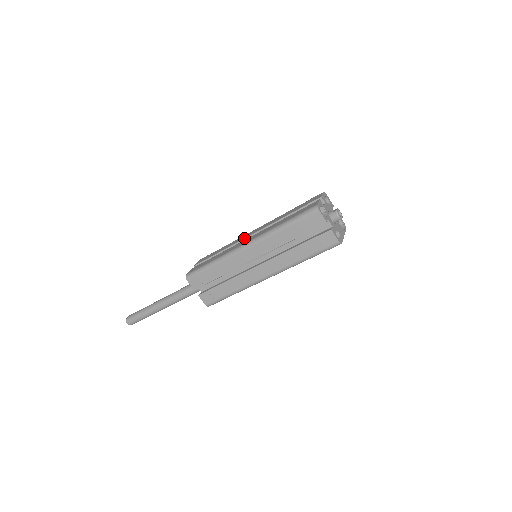
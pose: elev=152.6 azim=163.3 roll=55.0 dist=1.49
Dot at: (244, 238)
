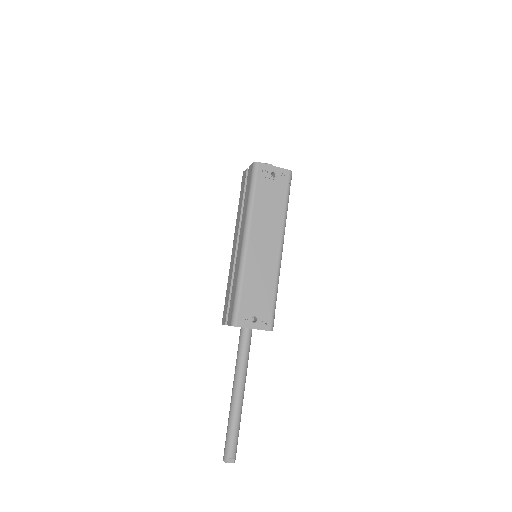
Dot at: occluded
